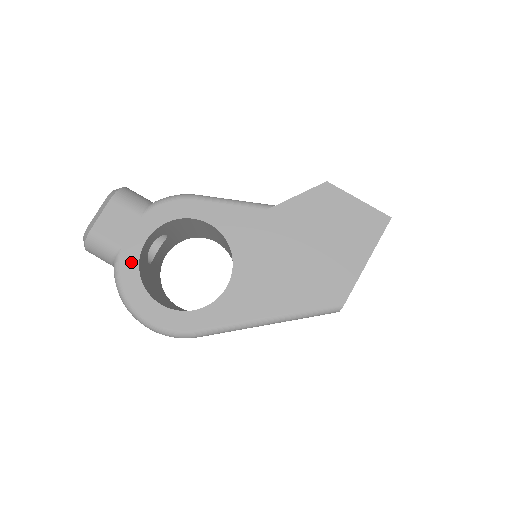
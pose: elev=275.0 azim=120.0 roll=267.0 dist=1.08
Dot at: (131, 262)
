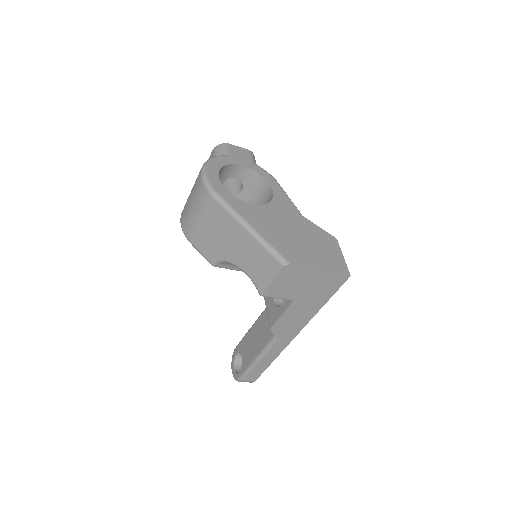
Dot at: (228, 161)
